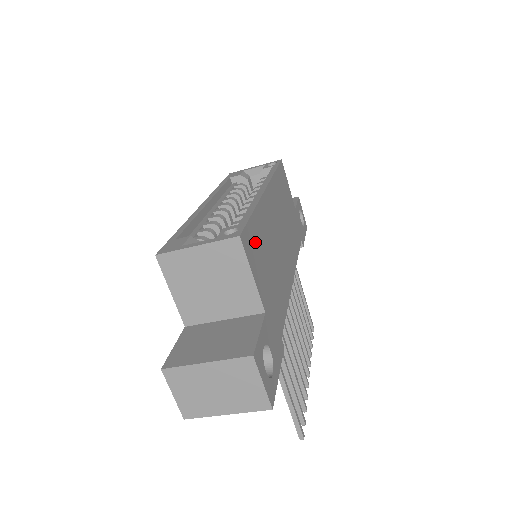
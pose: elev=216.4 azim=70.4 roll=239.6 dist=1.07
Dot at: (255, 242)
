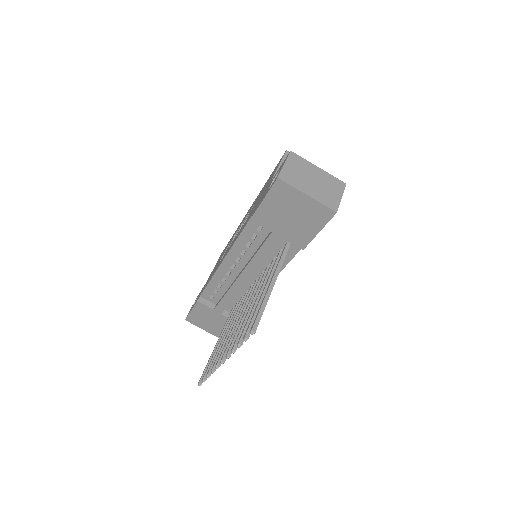
Dot at: occluded
